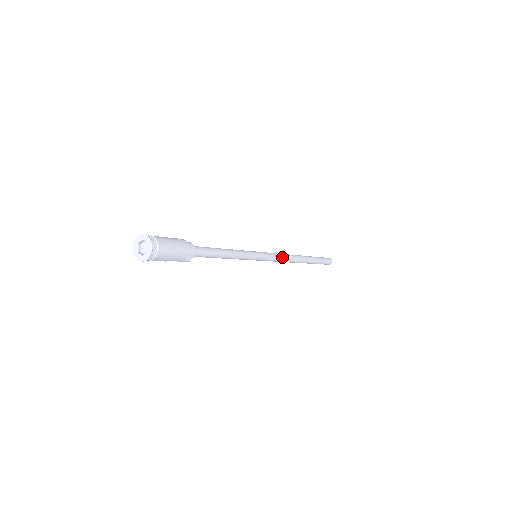
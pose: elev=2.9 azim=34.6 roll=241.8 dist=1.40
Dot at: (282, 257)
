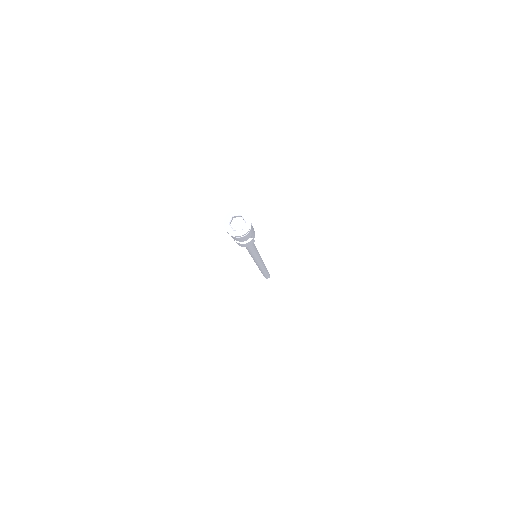
Dot at: occluded
